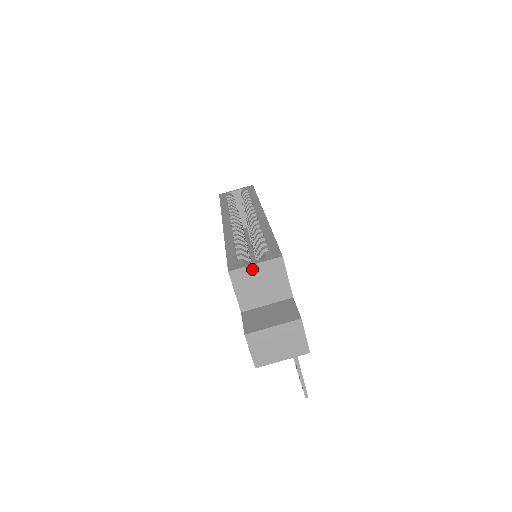
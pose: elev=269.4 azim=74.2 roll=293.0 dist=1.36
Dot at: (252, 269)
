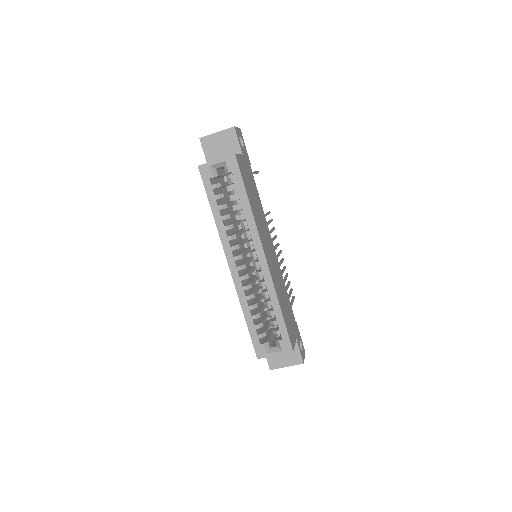
Dot at: (273, 355)
